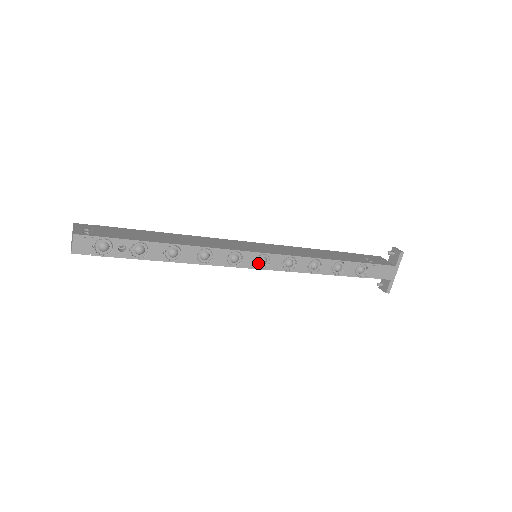
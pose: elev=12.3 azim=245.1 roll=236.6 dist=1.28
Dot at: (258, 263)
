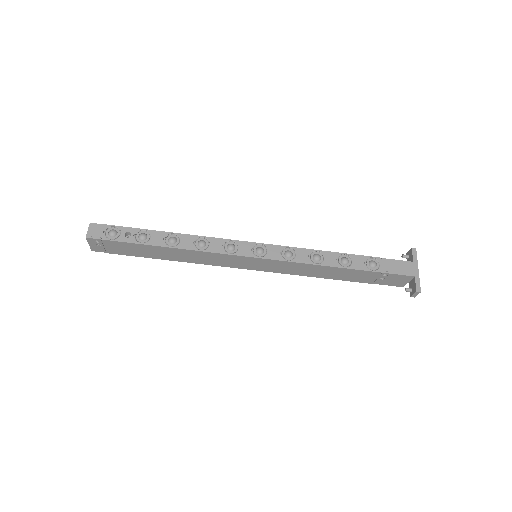
Dot at: (255, 253)
